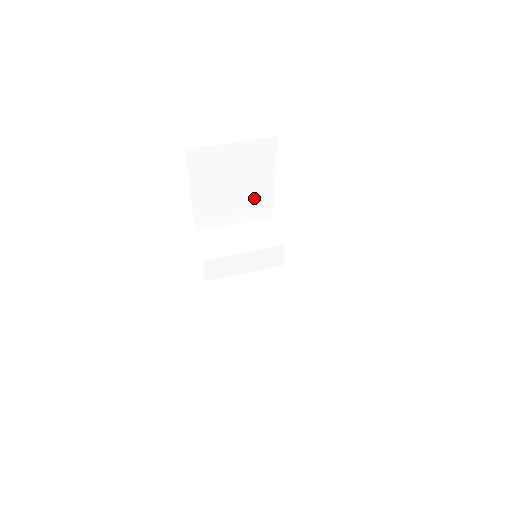
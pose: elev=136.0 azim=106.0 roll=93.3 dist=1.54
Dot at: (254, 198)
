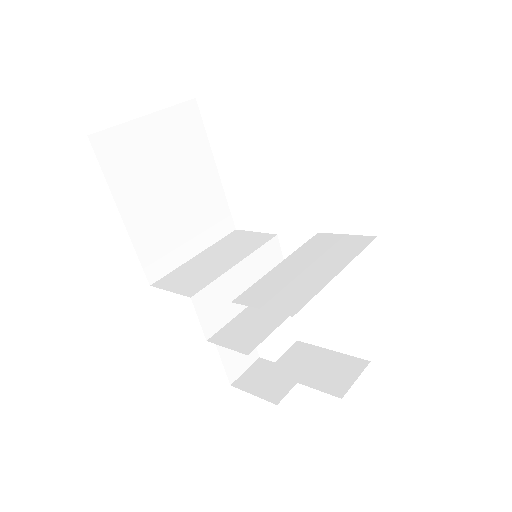
Dot at: (204, 203)
